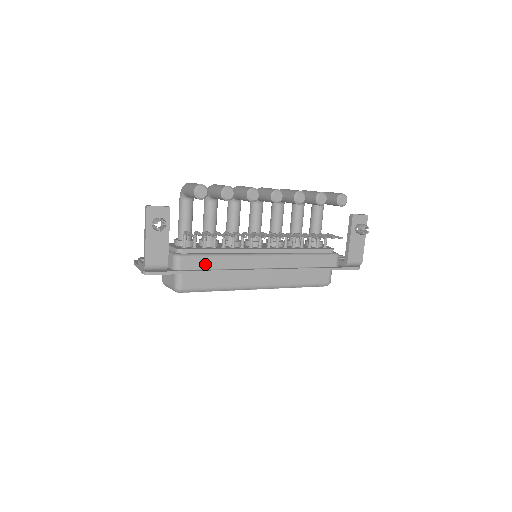
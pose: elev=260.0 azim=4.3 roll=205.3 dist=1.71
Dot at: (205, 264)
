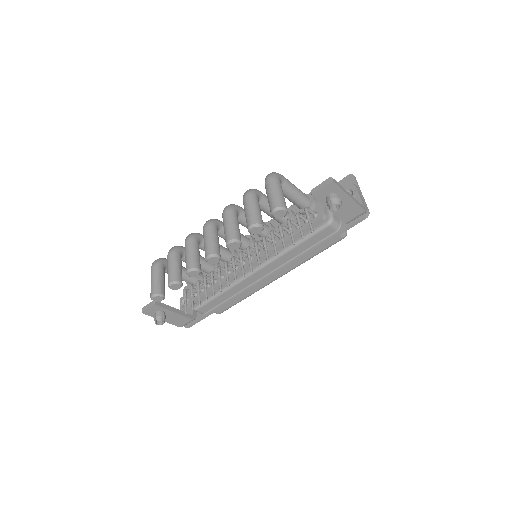
Dot at: (216, 302)
